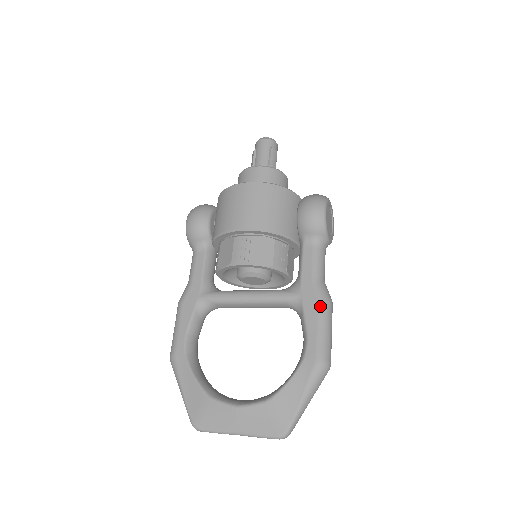
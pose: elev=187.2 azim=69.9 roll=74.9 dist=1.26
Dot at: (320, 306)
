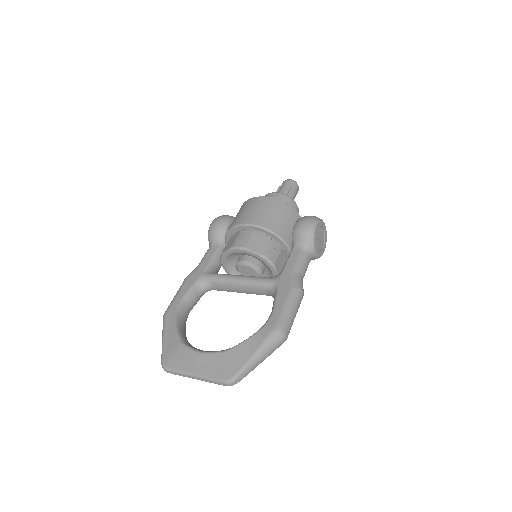
Dot at: (291, 290)
